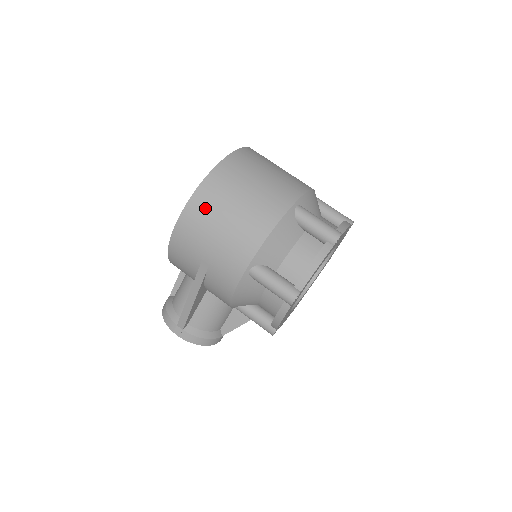
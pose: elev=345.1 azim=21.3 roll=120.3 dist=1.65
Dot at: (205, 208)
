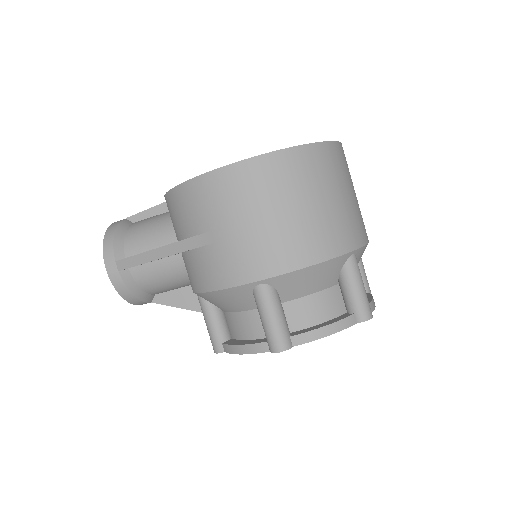
Dot at: (266, 181)
